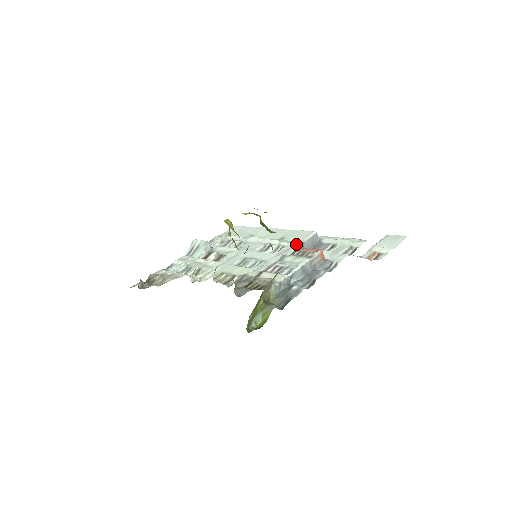
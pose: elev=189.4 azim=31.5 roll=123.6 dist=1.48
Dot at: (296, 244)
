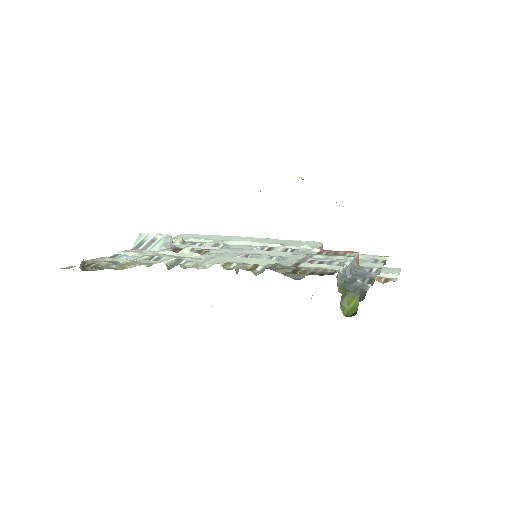
Dot at: (311, 248)
